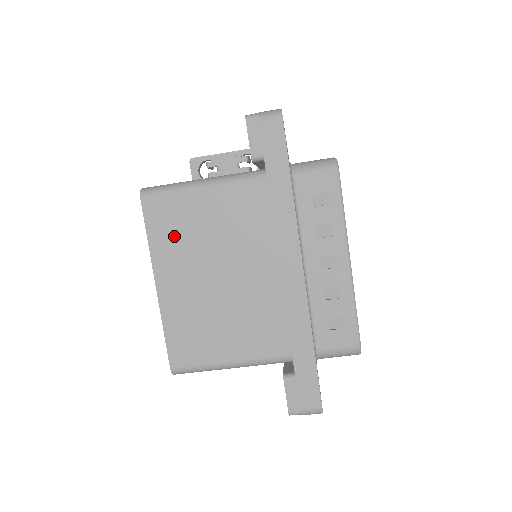
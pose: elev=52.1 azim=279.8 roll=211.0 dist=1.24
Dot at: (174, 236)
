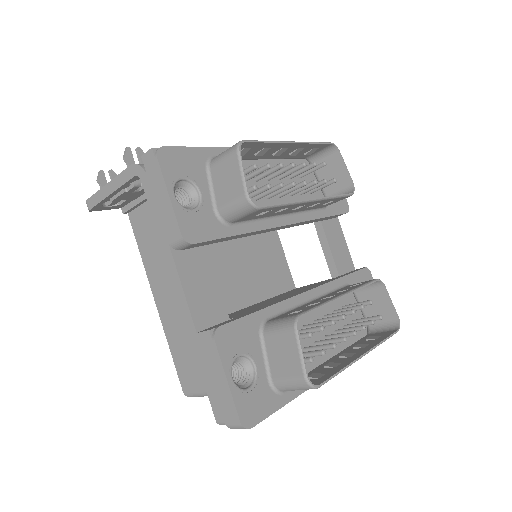
Dot at: occluded
